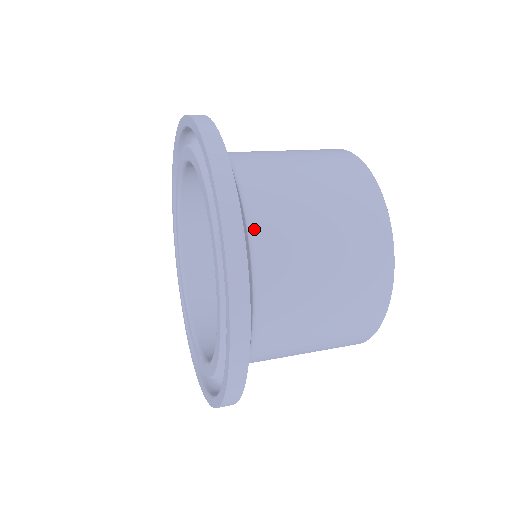
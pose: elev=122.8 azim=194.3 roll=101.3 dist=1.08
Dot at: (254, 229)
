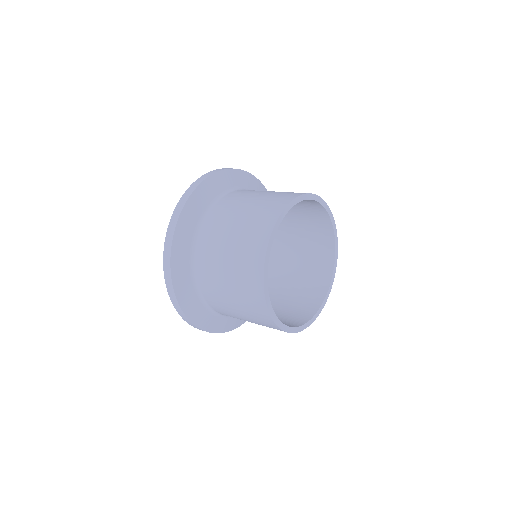
Dot at: (208, 216)
